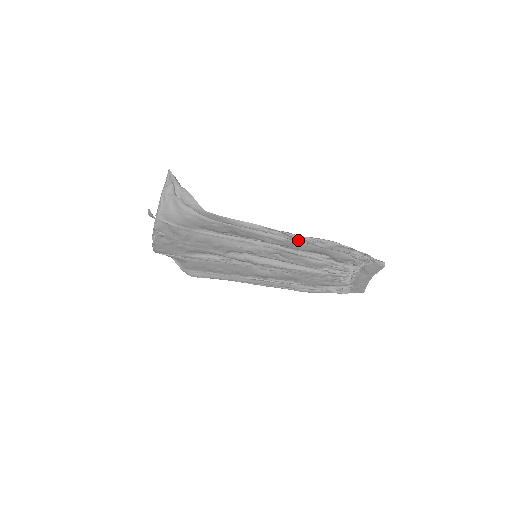
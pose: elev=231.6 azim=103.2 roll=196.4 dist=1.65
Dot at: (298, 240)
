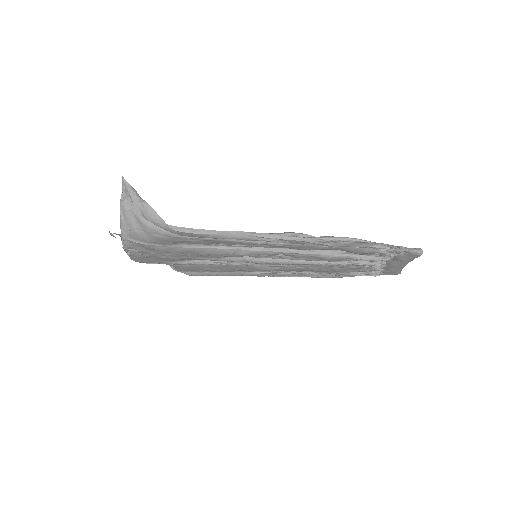
Dot at: (302, 243)
